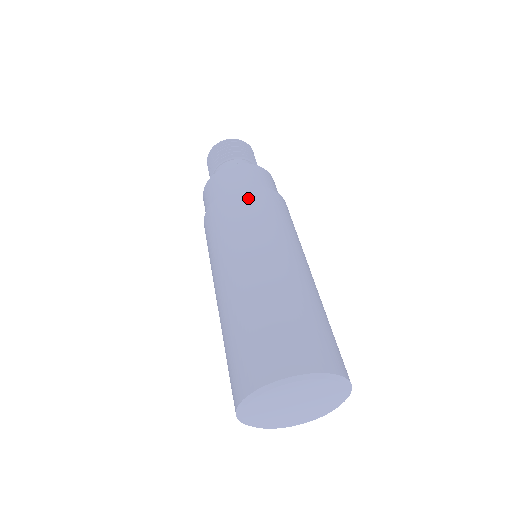
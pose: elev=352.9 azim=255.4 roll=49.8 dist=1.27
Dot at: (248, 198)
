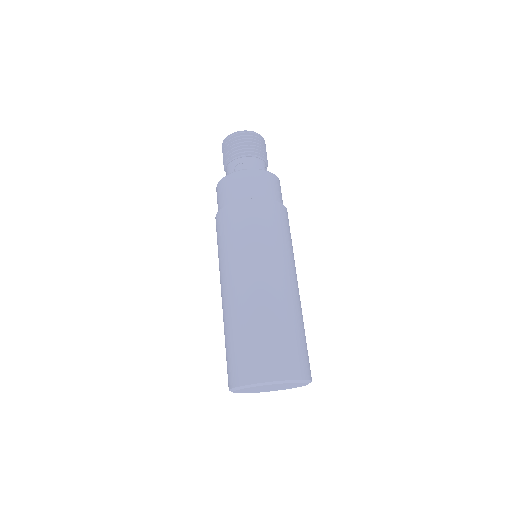
Dot at: (286, 219)
